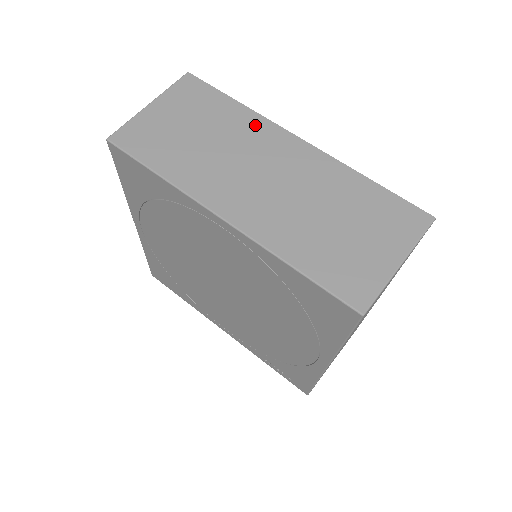
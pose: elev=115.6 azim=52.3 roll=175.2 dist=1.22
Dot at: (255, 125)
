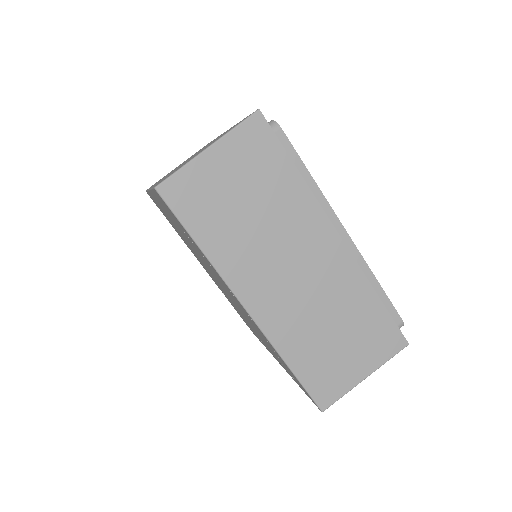
Dot at: occluded
